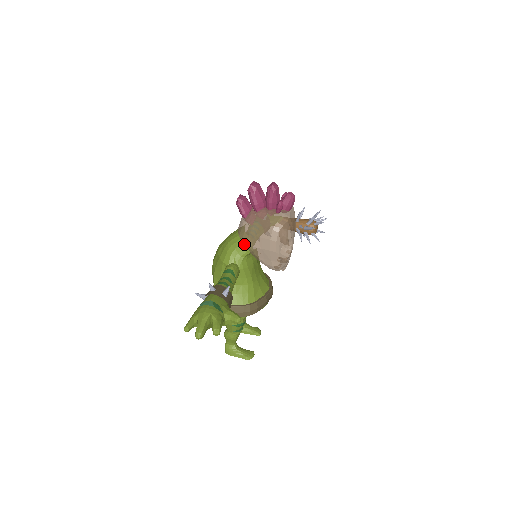
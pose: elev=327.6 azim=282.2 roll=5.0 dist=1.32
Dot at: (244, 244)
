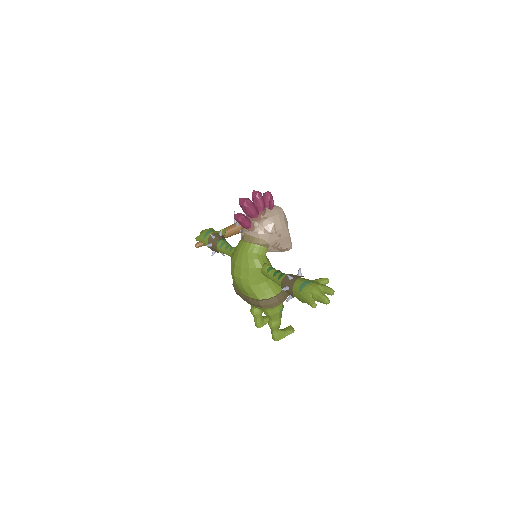
Dot at: (262, 246)
